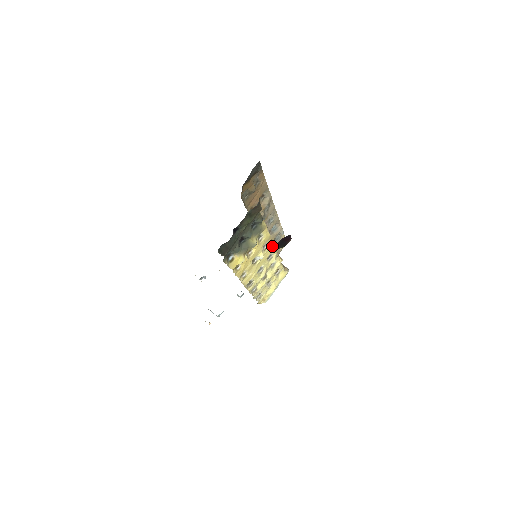
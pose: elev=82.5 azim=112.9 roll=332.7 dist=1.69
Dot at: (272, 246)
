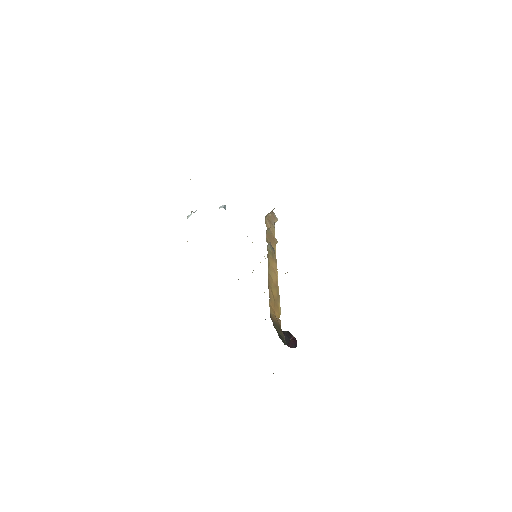
Dot at: occluded
